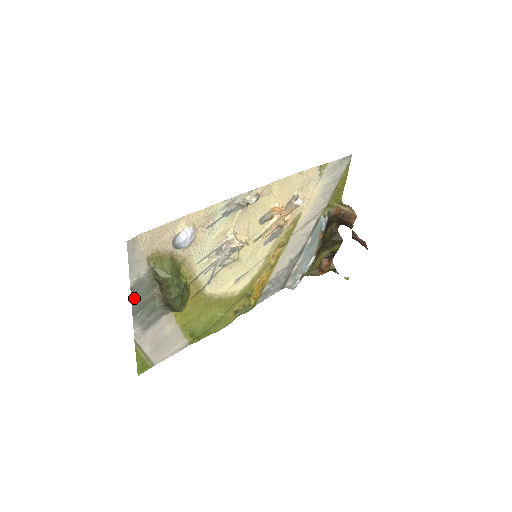
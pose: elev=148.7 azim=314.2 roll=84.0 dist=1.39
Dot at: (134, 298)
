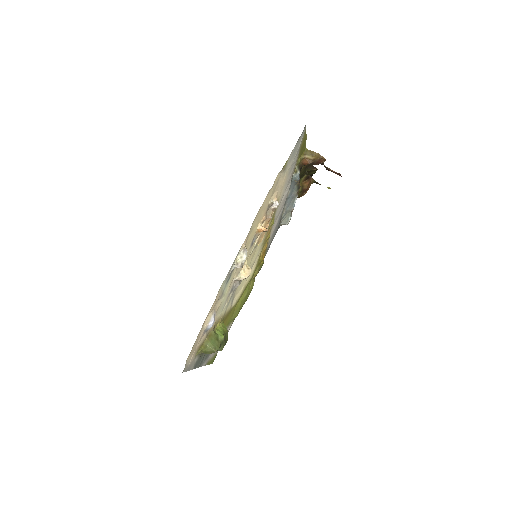
Dot at: (197, 366)
